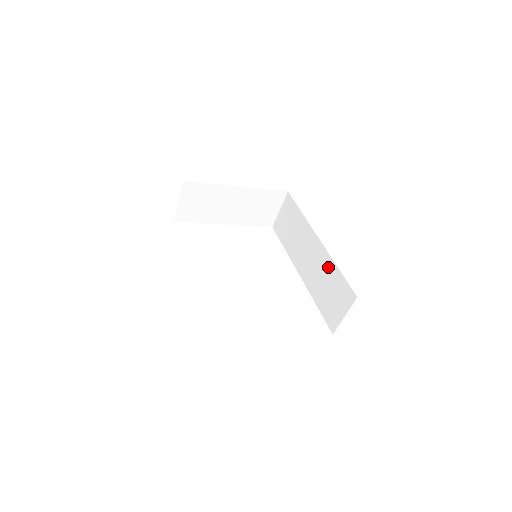
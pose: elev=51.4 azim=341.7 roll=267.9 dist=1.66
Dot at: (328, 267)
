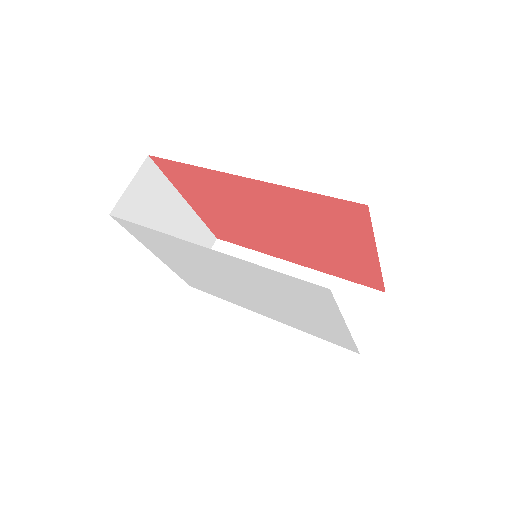
Dot at: (322, 284)
